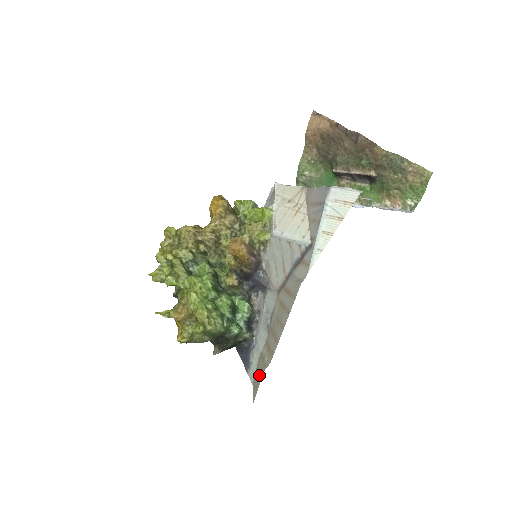
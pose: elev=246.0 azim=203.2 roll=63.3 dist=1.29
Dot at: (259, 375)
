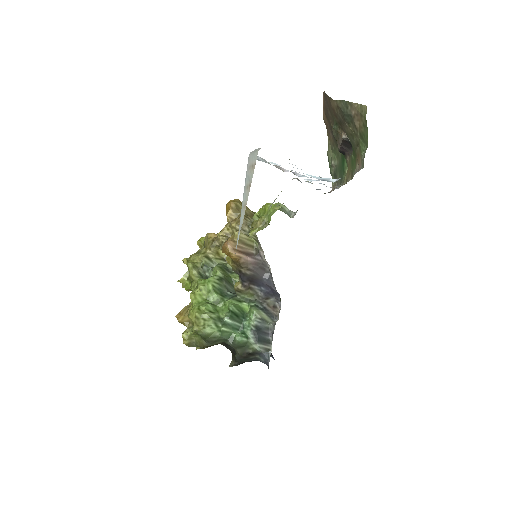
Dot at: occluded
